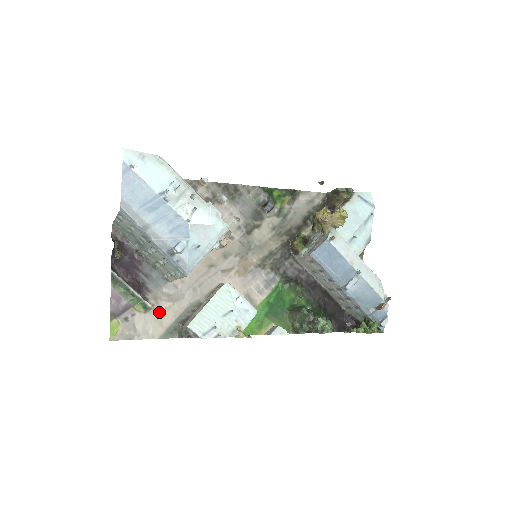
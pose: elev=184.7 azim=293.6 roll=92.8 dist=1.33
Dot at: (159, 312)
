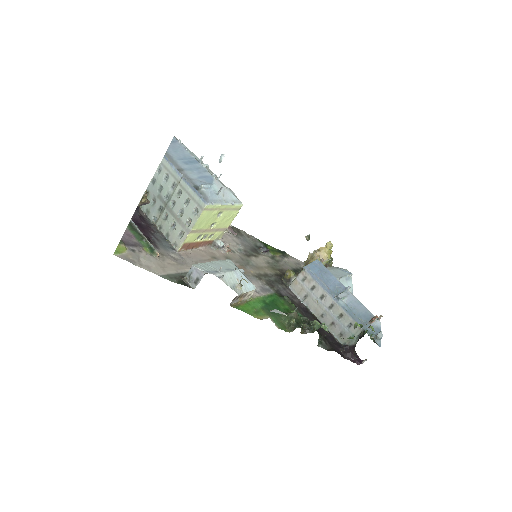
Dot at: (163, 262)
